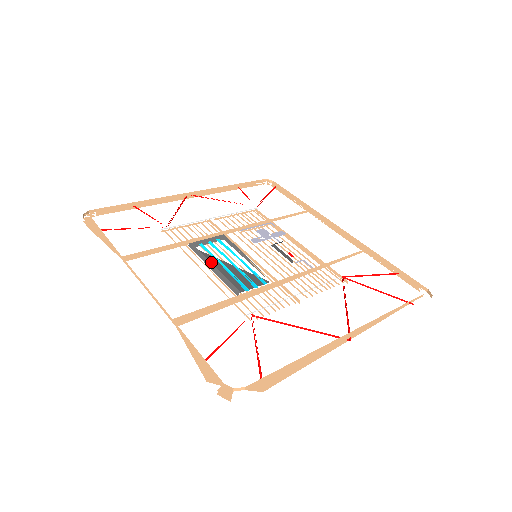
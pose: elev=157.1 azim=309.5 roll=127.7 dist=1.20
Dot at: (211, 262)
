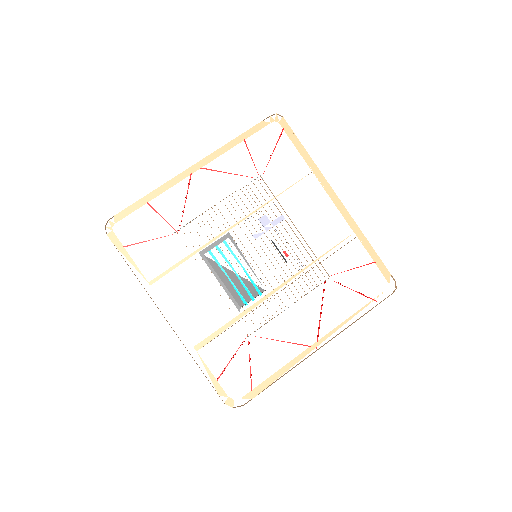
Dot at: (218, 273)
